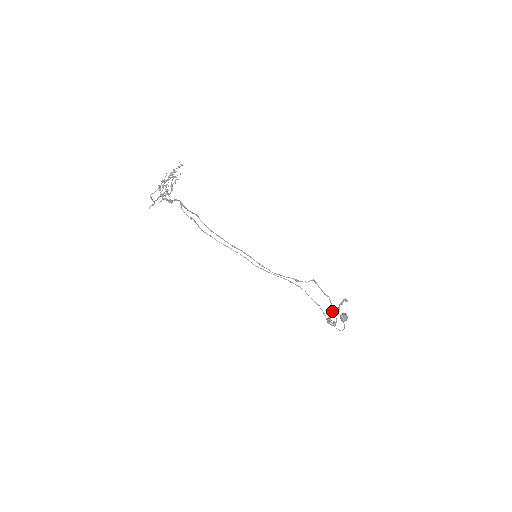
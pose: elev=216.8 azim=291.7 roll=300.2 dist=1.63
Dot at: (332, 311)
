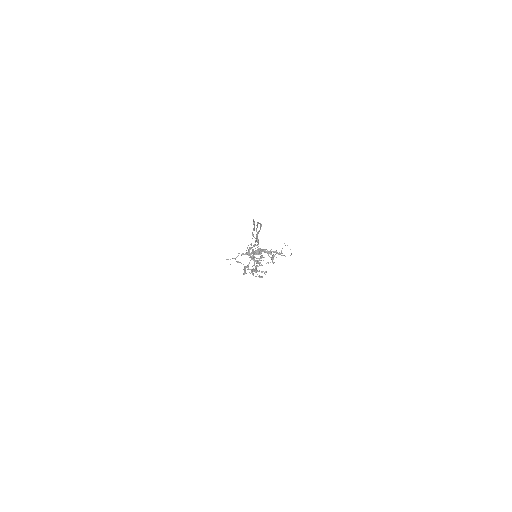
Dot at: (252, 272)
